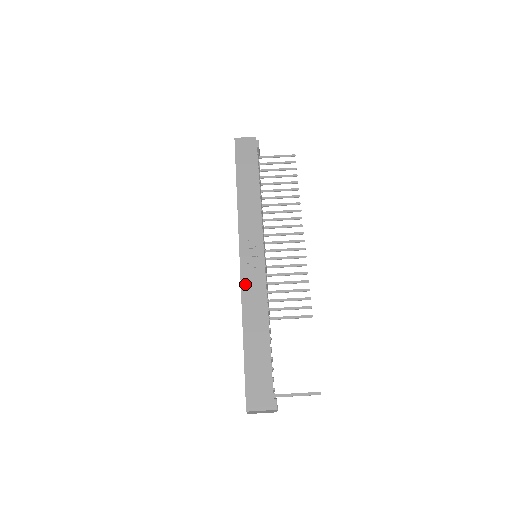
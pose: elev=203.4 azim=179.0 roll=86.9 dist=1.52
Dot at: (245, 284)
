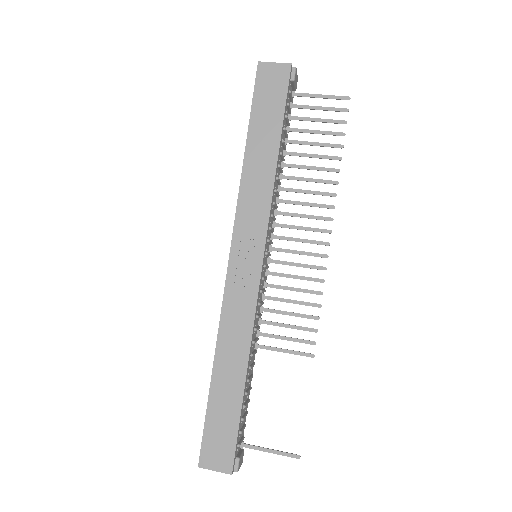
Dot at: (228, 302)
